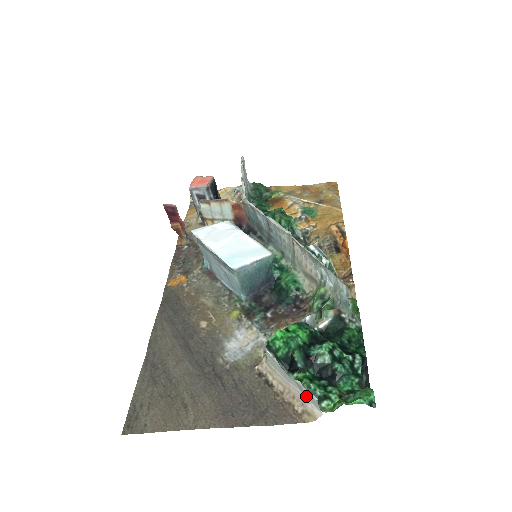
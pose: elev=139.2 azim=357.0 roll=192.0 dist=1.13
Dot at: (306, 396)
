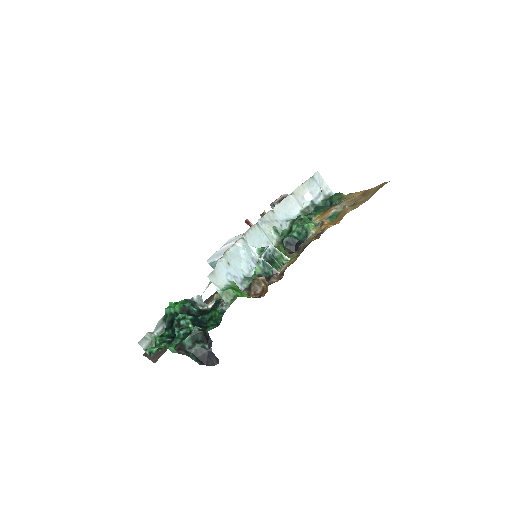
Dot at: (153, 344)
